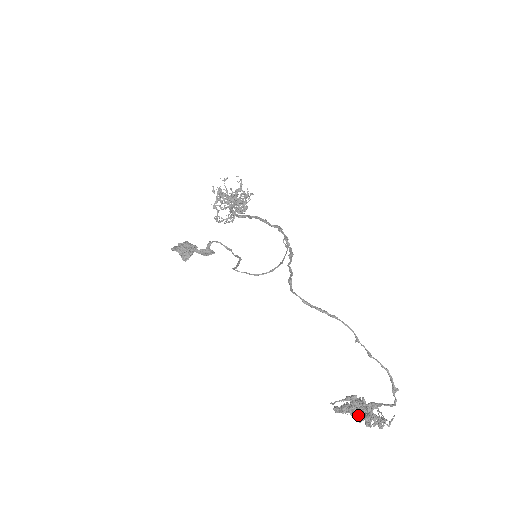
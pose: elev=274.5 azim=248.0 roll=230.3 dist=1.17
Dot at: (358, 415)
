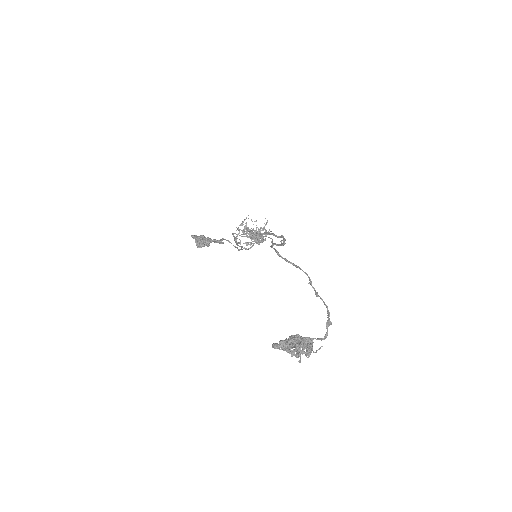
Dot at: occluded
